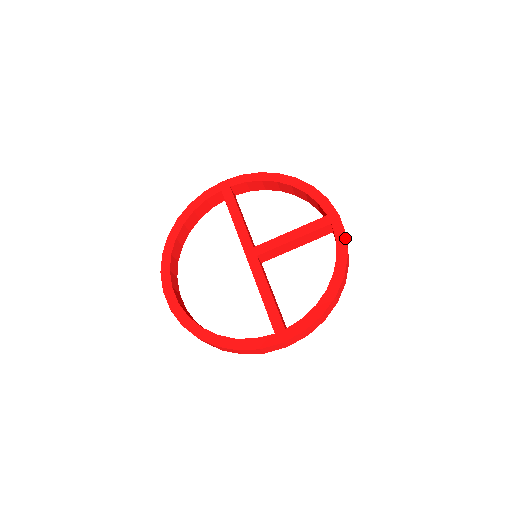
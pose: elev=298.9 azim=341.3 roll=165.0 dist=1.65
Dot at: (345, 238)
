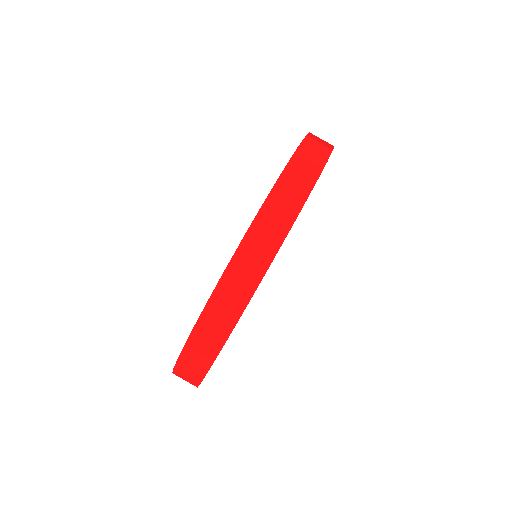
Dot at: (281, 173)
